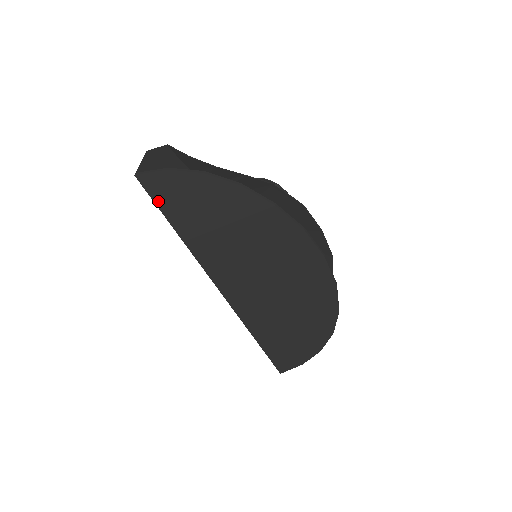
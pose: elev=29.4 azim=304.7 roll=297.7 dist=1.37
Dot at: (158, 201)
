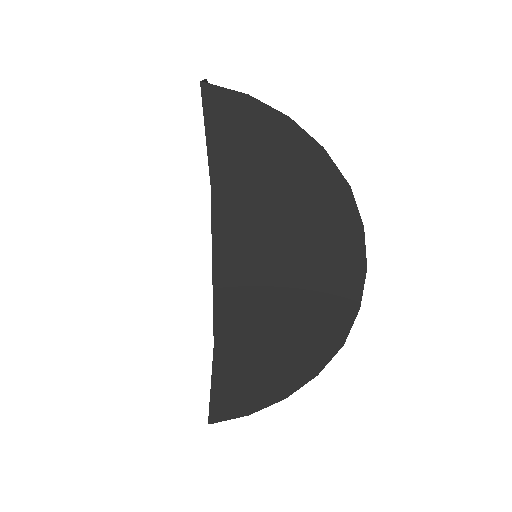
Dot at: (211, 124)
